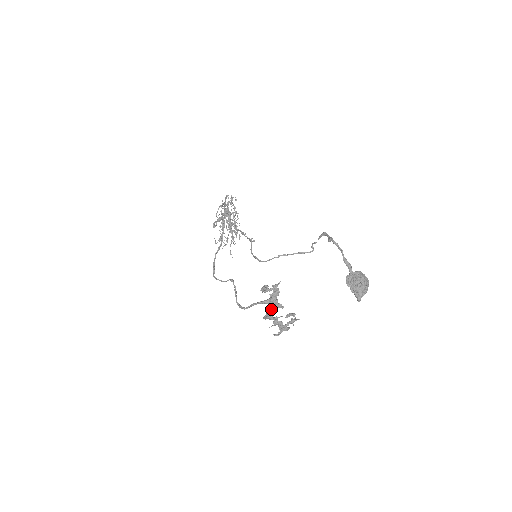
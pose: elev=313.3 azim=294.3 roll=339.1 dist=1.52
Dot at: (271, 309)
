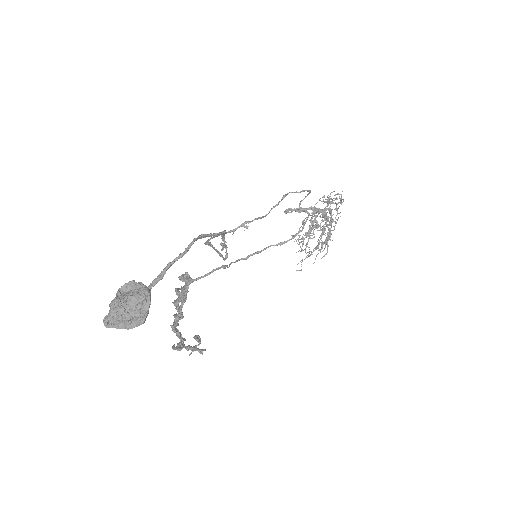
Dot at: (180, 308)
